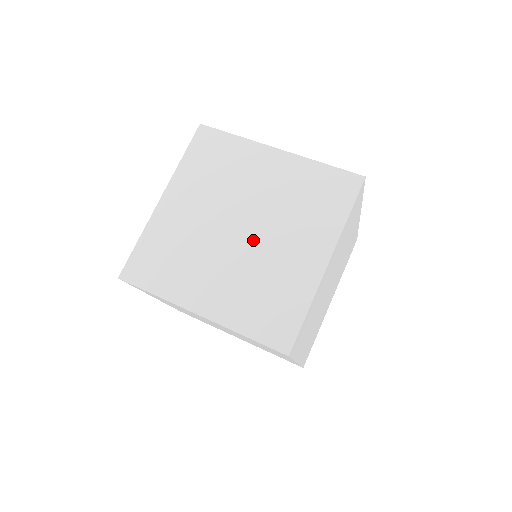
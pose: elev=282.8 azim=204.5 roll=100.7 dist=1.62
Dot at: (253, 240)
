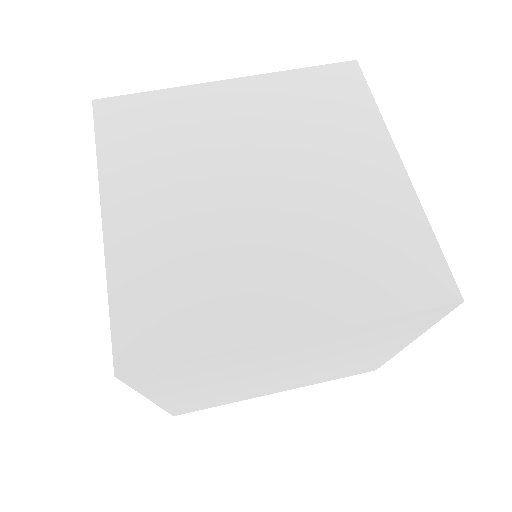
Dot at: (253, 215)
